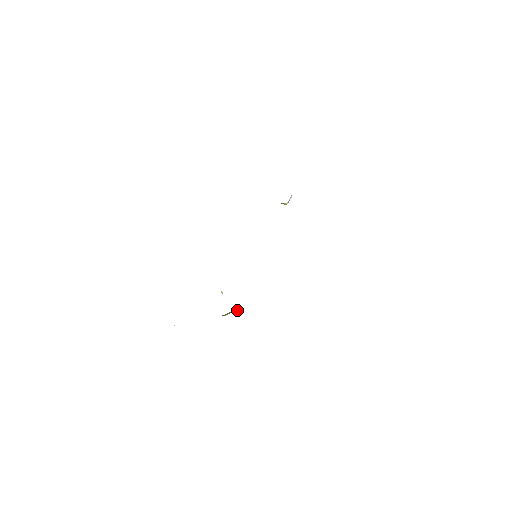
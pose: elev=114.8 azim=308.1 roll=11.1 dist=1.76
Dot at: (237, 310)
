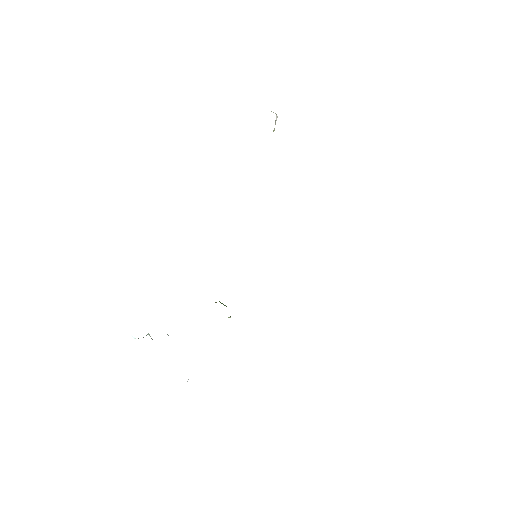
Dot at: occluded
